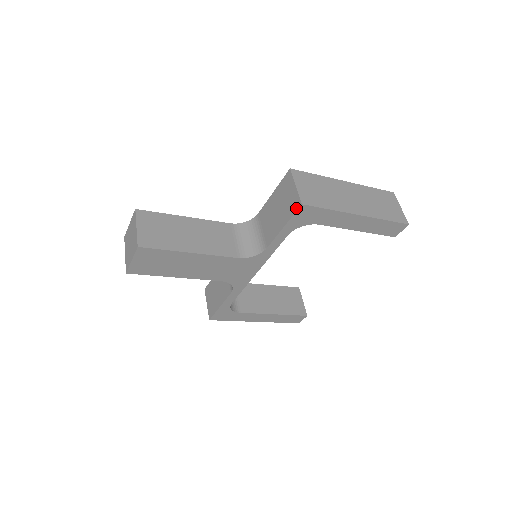
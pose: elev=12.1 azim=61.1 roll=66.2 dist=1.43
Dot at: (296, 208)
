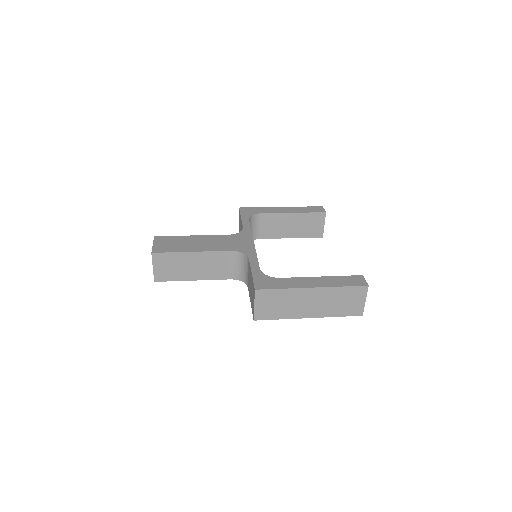
Dot at: (253, 314)
